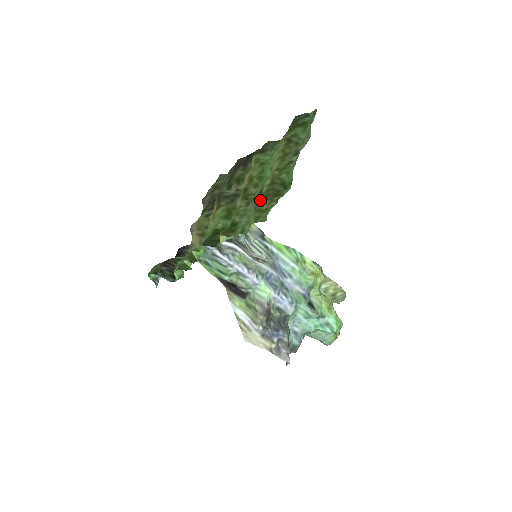
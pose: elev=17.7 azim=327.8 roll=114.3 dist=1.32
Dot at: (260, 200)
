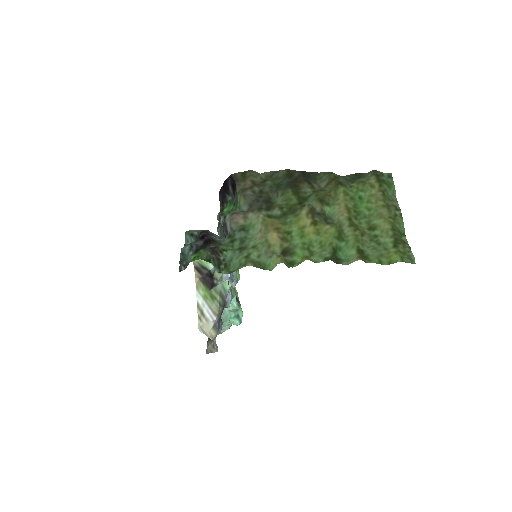
Dot at: (387, 239)
